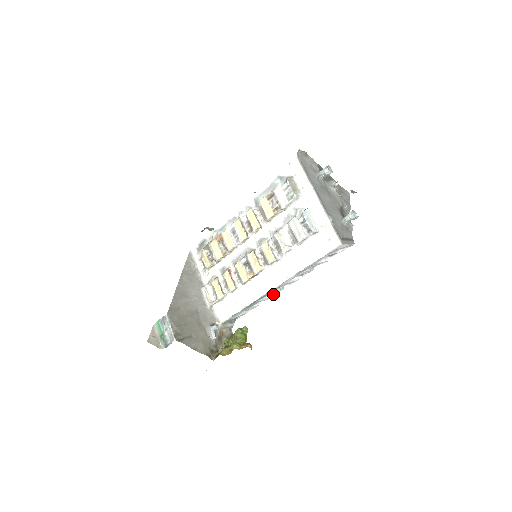
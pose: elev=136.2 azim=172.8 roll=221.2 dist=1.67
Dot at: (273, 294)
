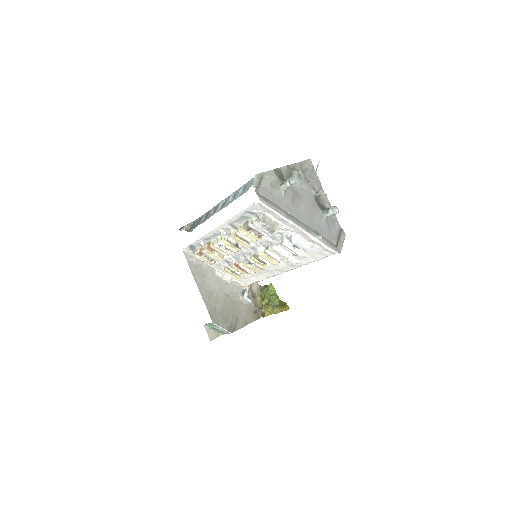
Dot at: occluded
